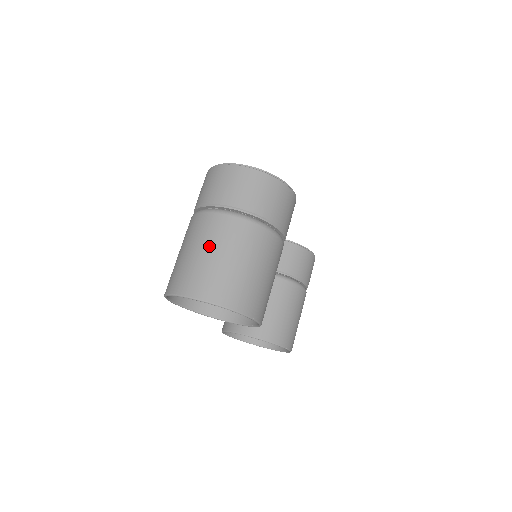
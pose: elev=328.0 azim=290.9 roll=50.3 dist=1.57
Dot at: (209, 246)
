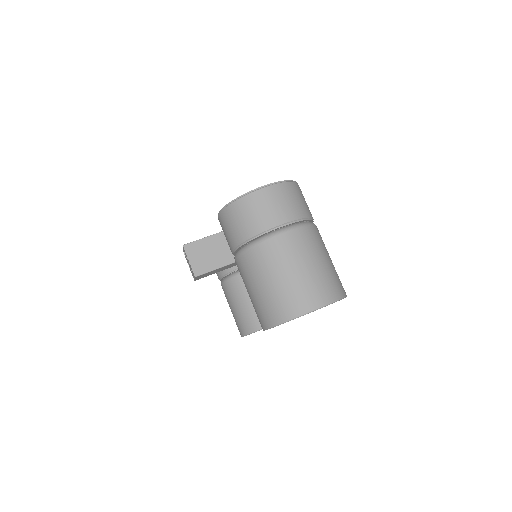
Dot at: (296, 263)
